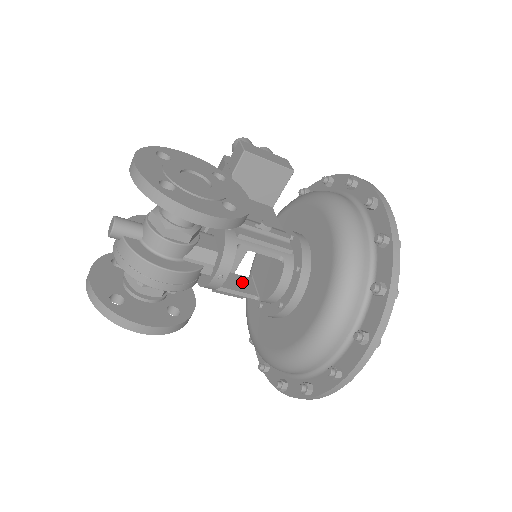
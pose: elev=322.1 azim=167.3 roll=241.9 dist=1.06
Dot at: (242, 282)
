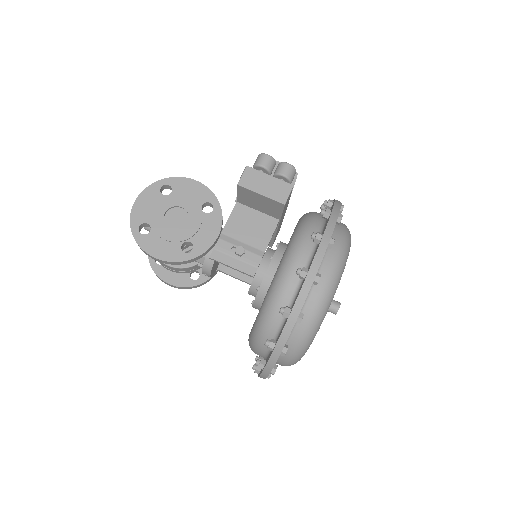
Dot at: occluded
